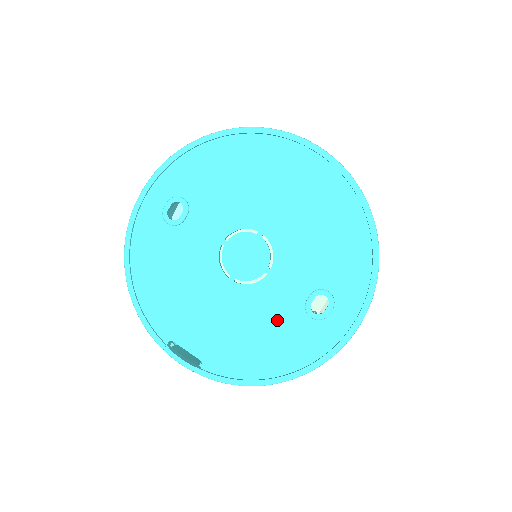
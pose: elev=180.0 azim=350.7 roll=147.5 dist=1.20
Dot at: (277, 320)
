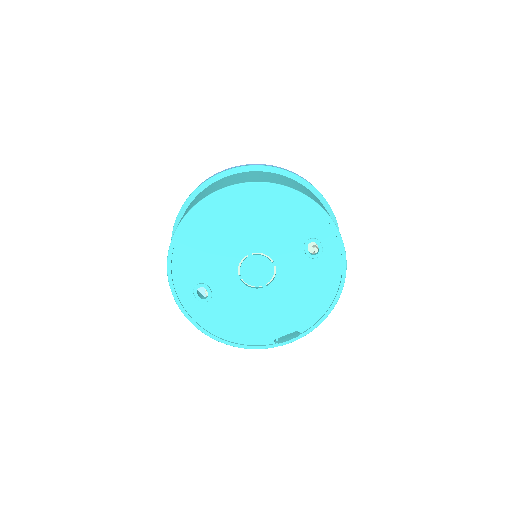
Dot at: (305, 277)
